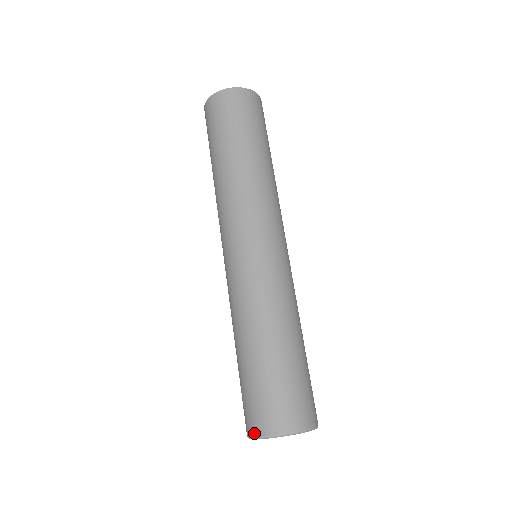
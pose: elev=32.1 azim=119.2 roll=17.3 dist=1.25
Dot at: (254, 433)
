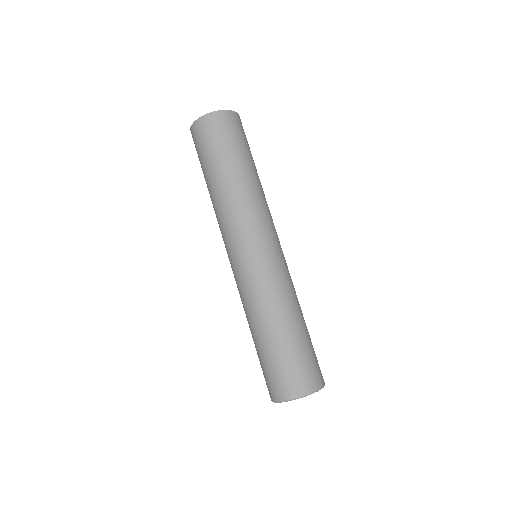
Dot at: (299, 393)
